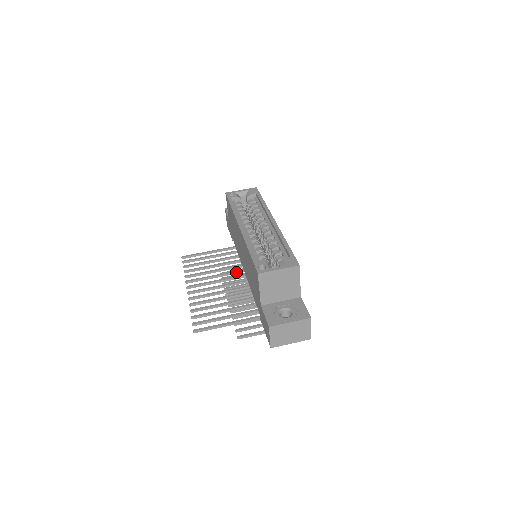
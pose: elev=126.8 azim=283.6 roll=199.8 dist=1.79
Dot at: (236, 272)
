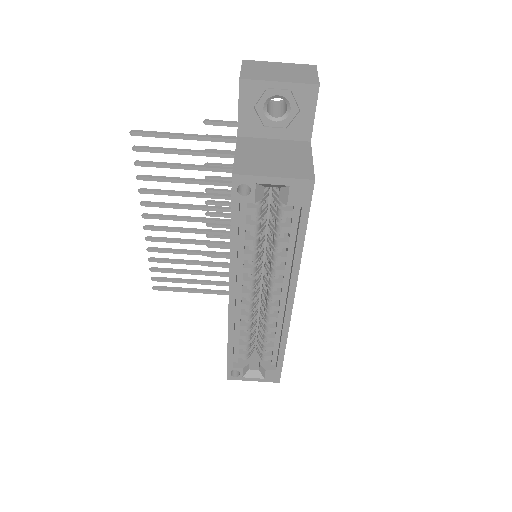
Dot at: (226, 211)
